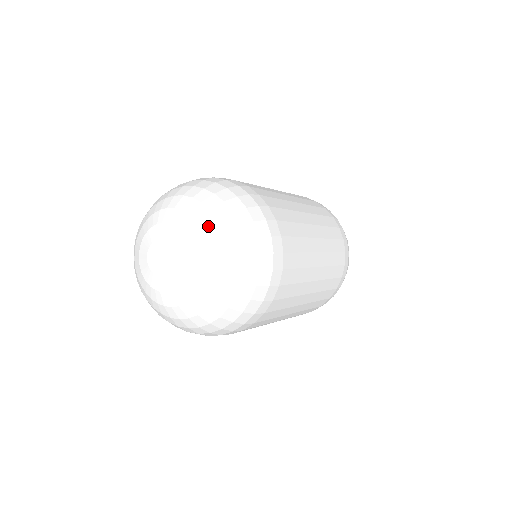
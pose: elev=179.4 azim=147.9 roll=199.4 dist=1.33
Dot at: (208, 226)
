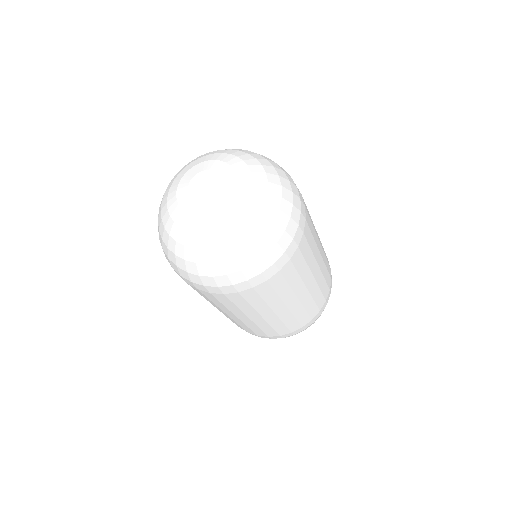
Dot at: (244, 157)
